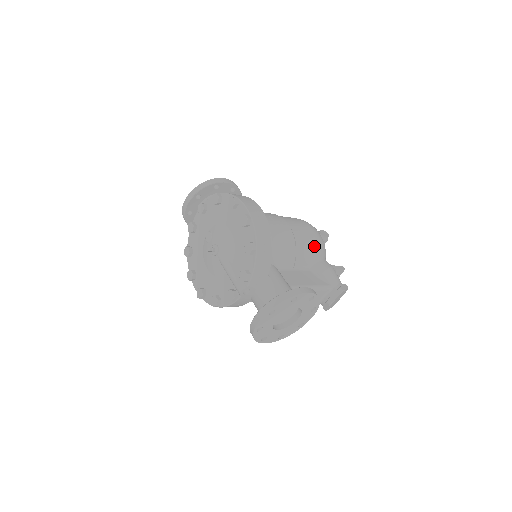
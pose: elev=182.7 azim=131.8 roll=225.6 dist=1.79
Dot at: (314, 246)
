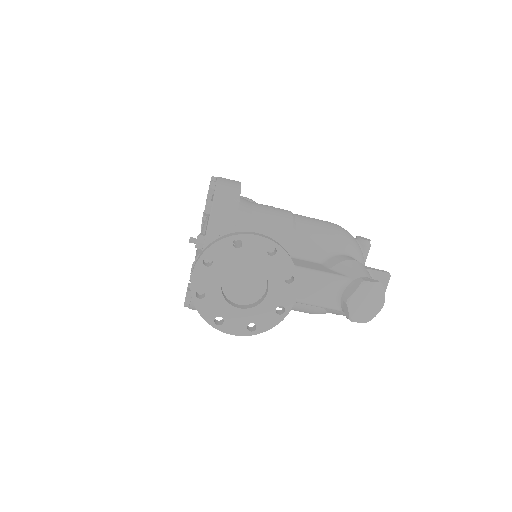
Dot at: (329, 236)
